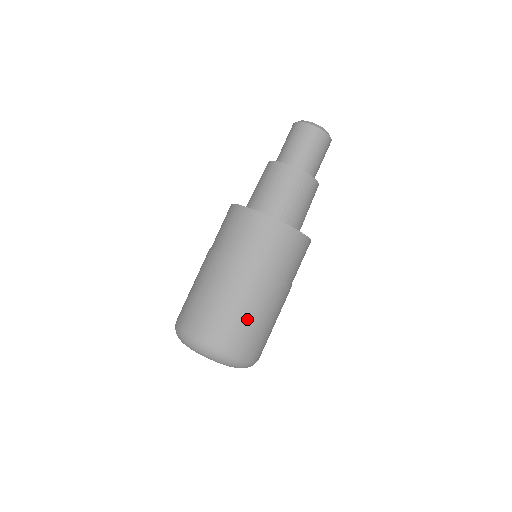
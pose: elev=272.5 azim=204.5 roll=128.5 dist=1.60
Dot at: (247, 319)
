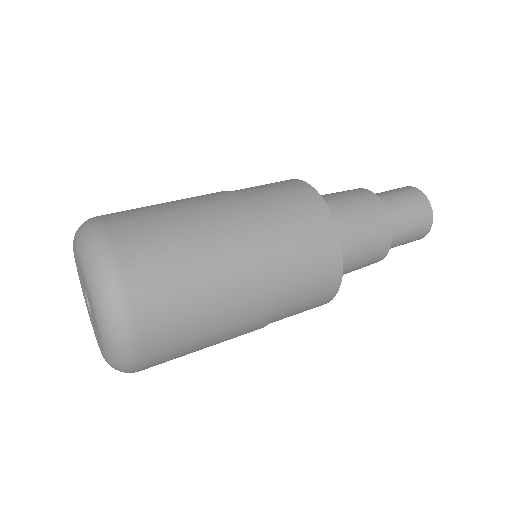
Dot at: (198, 297)
